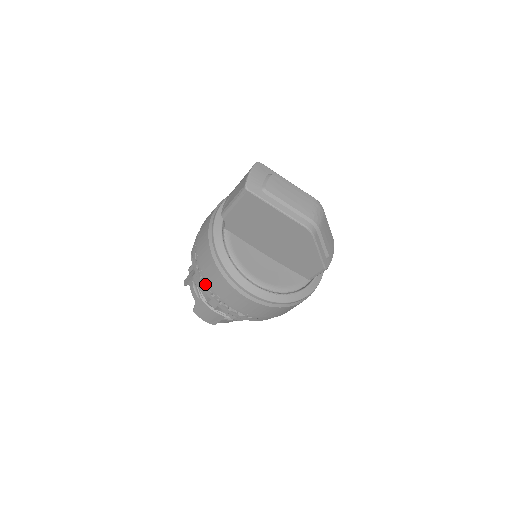
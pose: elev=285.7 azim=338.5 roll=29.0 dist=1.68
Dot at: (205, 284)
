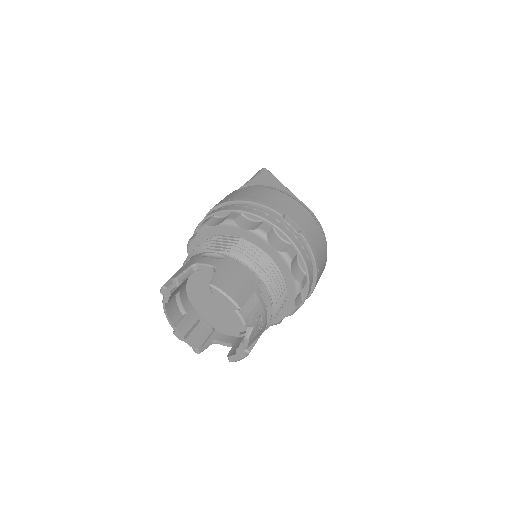
Dot at: (253, 209)
